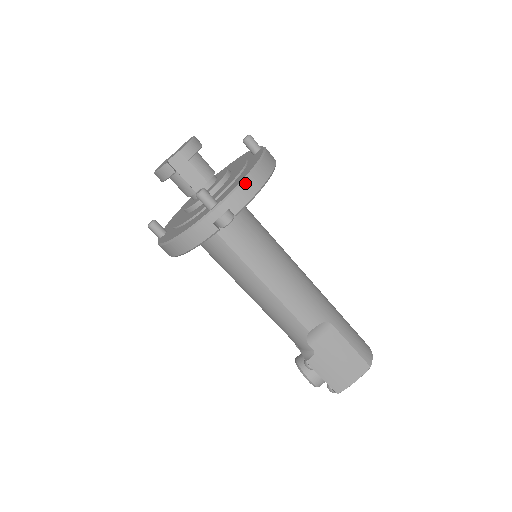
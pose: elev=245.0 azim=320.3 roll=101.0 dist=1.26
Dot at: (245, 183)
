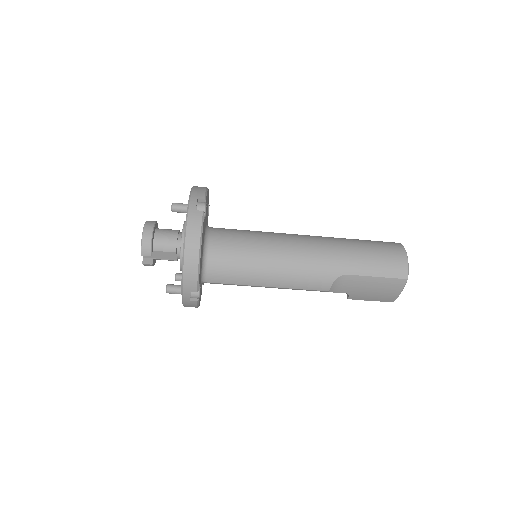
Dot at: (185, 271)
